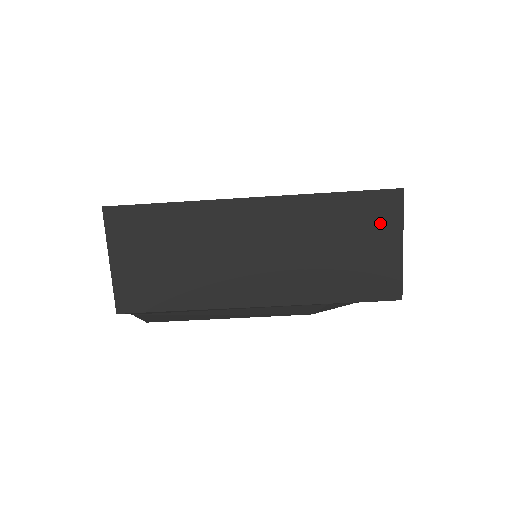
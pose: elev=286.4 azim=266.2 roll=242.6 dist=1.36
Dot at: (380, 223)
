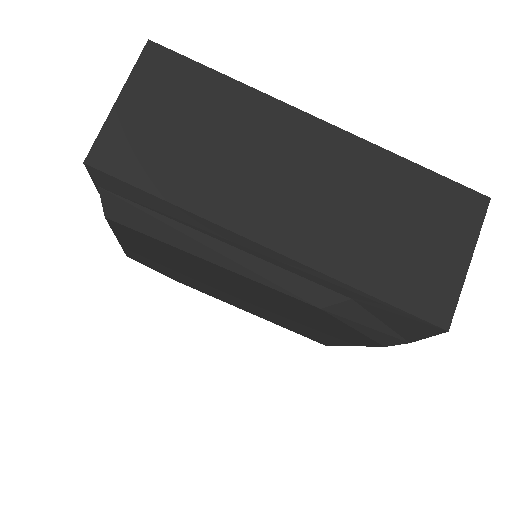
Dot at: (453, 223)
